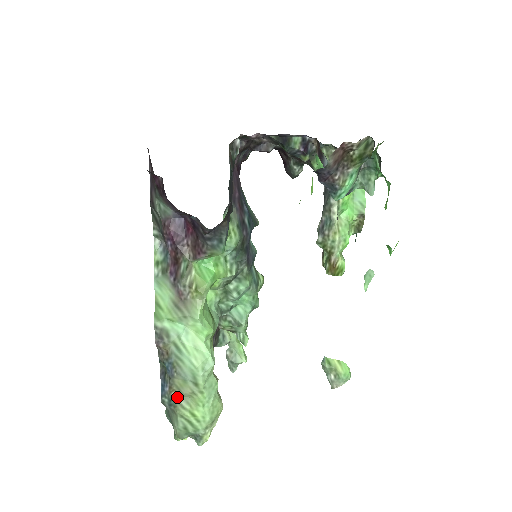
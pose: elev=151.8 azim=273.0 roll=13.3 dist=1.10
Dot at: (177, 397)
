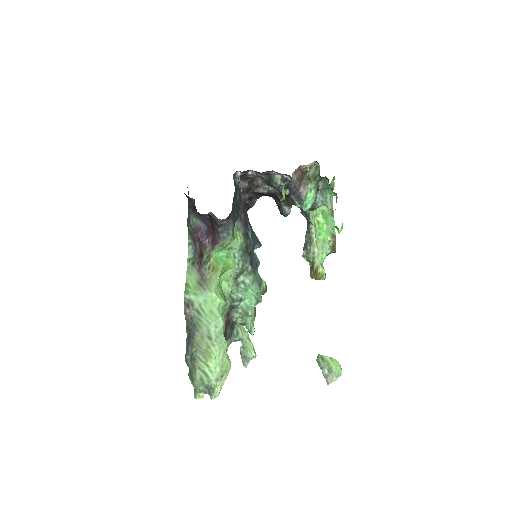
Dot at: (196, 352)
